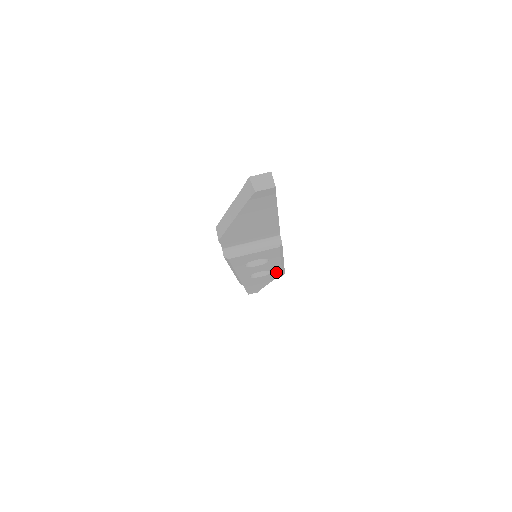
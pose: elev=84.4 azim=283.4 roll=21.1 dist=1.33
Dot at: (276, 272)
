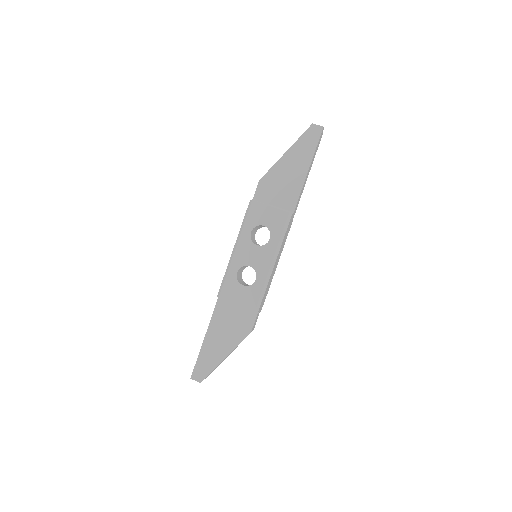
Dot at: (257, 288)
